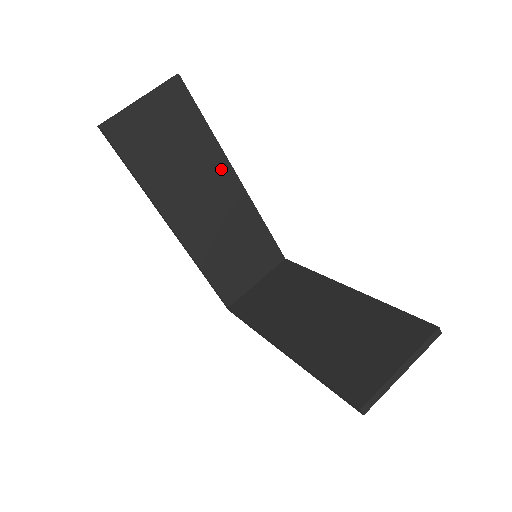
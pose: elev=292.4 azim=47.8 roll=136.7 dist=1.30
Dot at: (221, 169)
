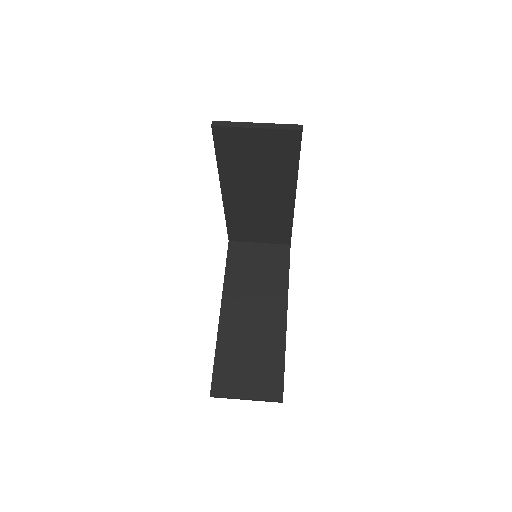
Dot at: (286, 189)
